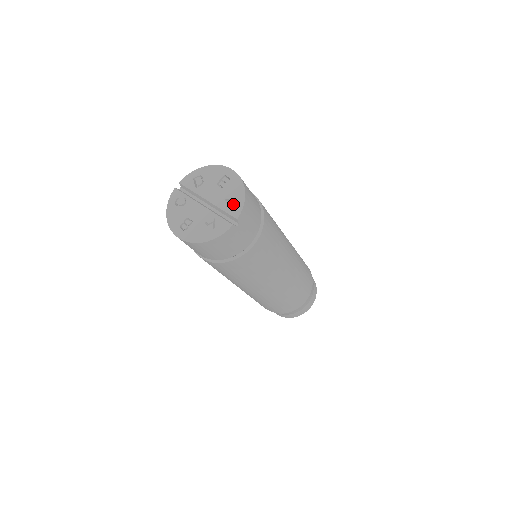
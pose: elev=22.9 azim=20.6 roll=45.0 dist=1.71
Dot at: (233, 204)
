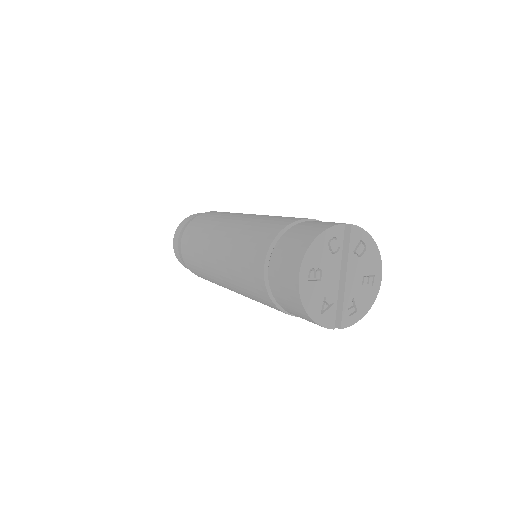
Dot at: (352, 312)
